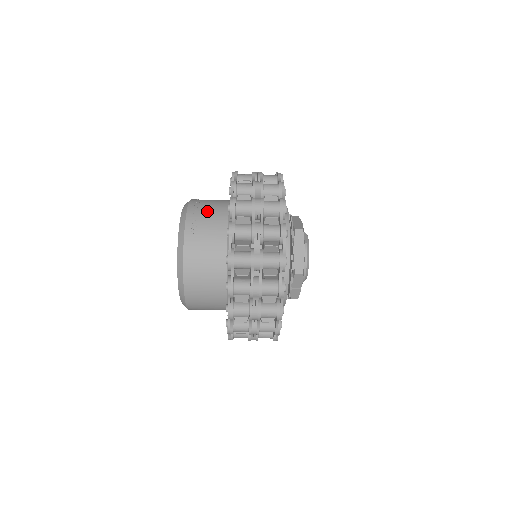
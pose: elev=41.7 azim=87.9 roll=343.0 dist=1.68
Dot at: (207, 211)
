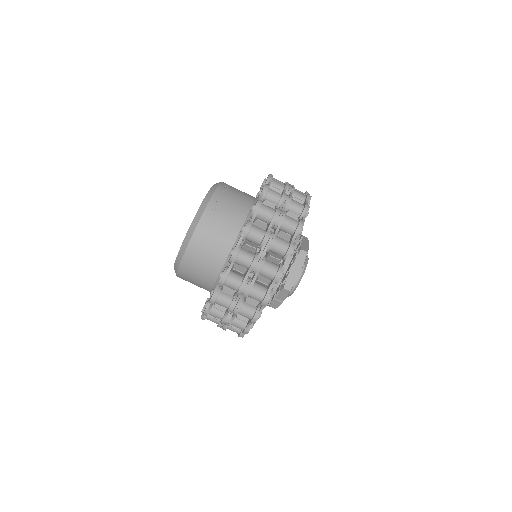
Dot at: (232, 200)
